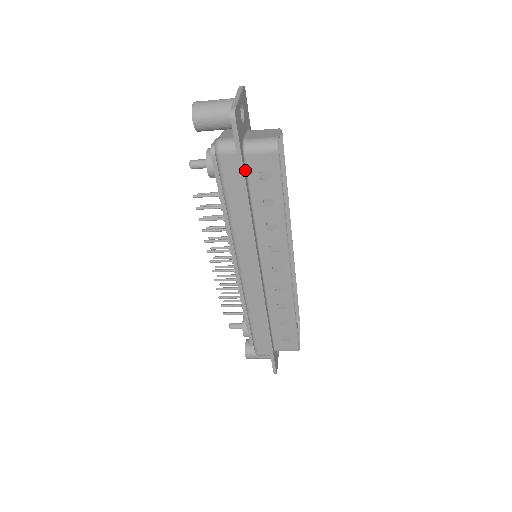
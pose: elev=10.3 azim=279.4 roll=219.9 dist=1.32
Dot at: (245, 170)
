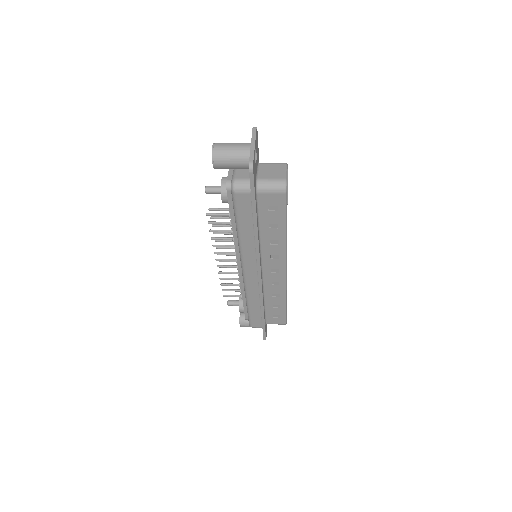
Dot at: (256, 204)
